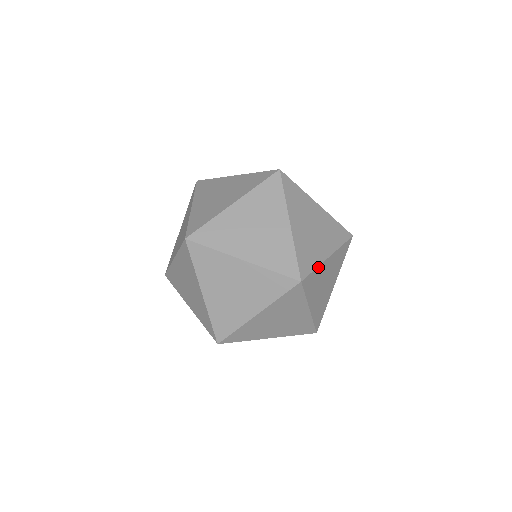
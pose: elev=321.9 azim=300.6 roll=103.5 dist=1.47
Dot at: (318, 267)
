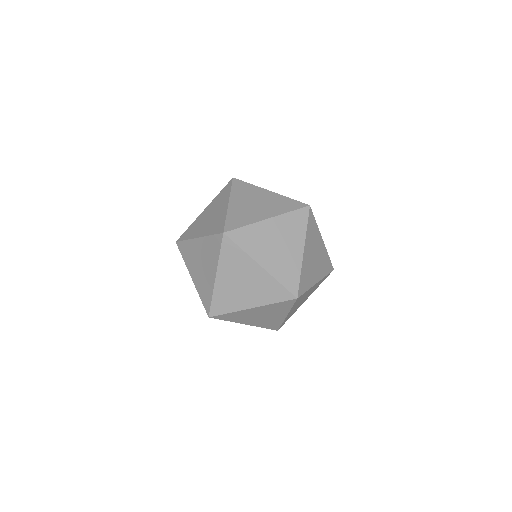
Dot at: (309, 289)
